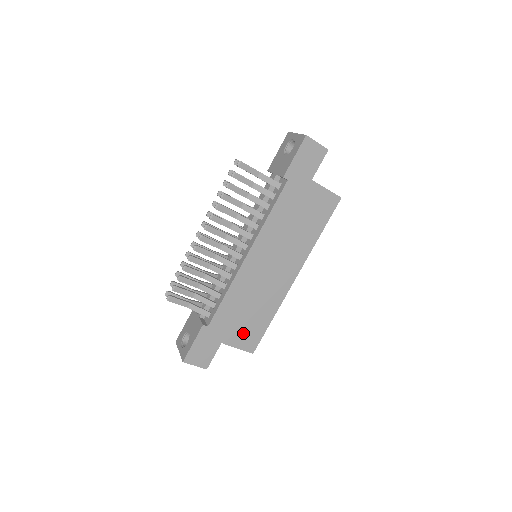
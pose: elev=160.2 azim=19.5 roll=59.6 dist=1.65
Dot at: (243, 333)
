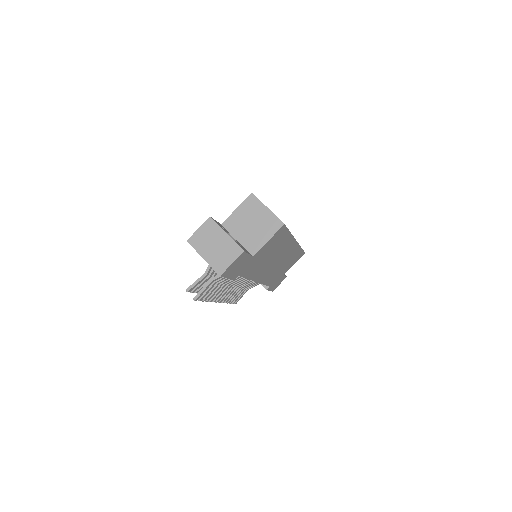
Dot at: (291, 264)
